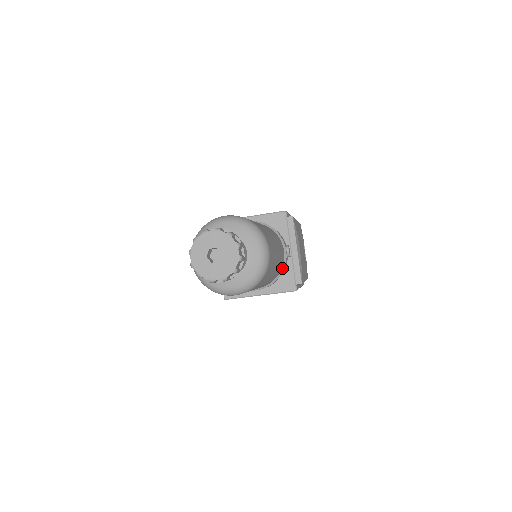
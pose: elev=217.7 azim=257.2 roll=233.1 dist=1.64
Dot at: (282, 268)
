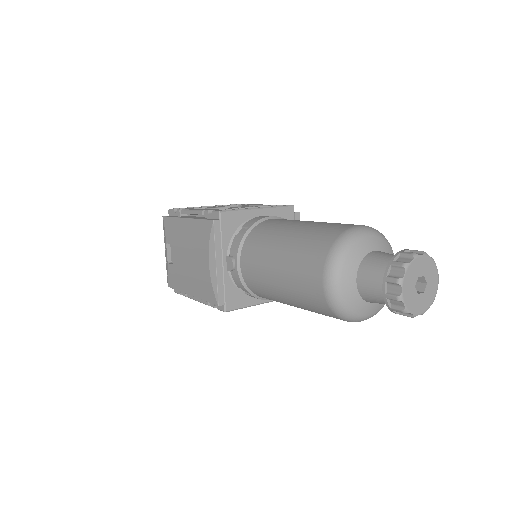
Dot at: occluded
